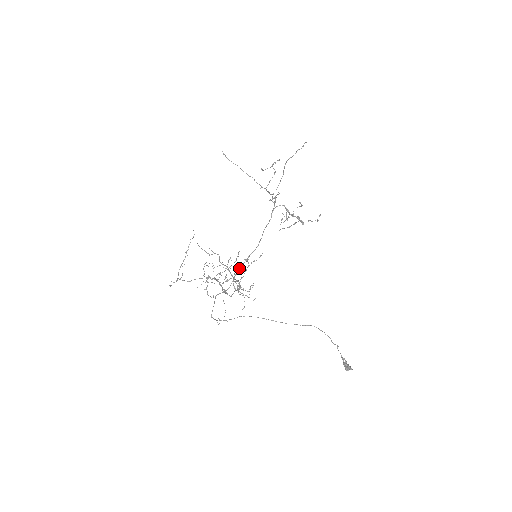
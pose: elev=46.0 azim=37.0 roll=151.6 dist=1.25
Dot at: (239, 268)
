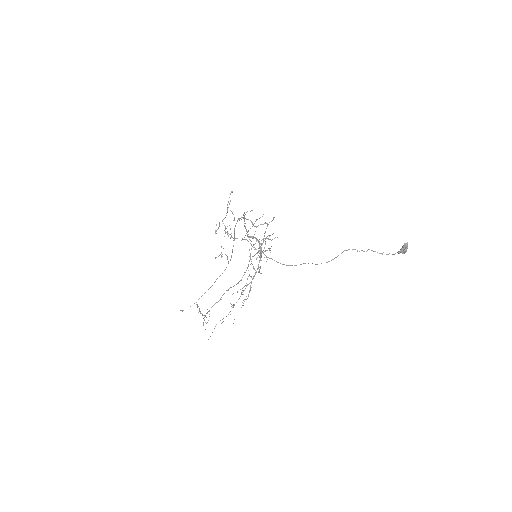
Dot at: (244, 225)
